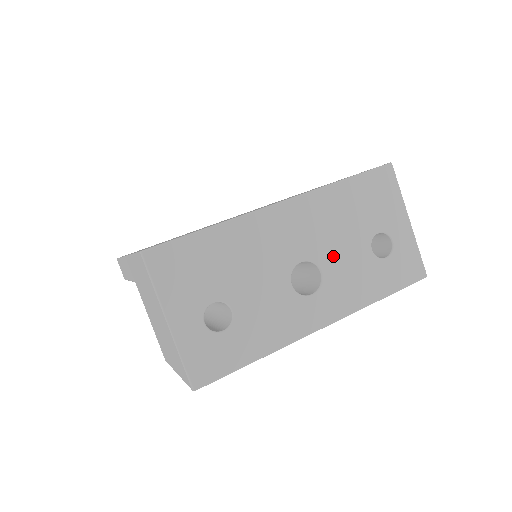
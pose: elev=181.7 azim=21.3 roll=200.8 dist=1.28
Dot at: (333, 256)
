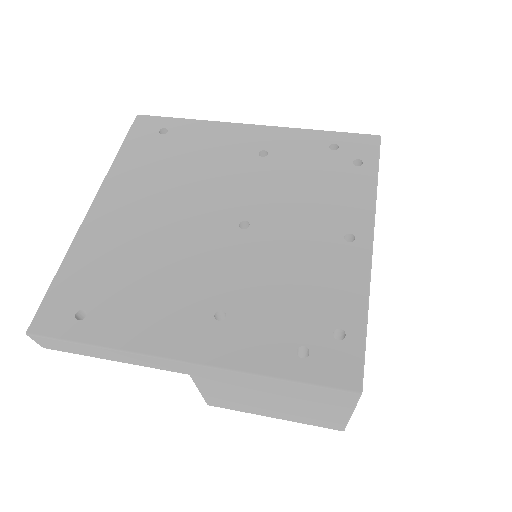
Dot at: occluded
